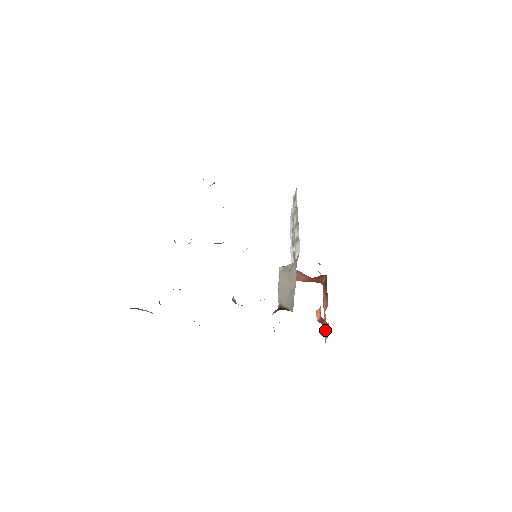
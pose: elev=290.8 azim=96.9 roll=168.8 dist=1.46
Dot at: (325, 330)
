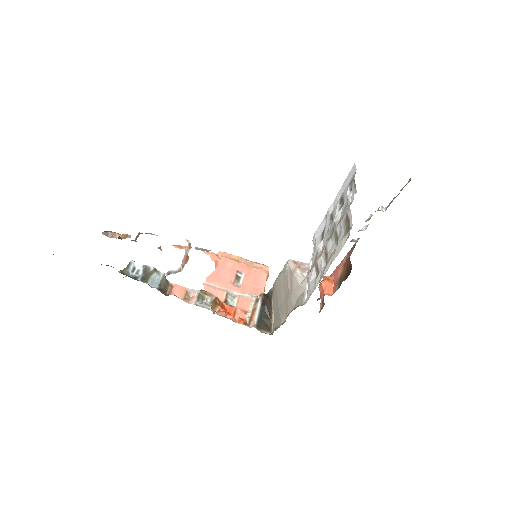
Dot at: occluded
